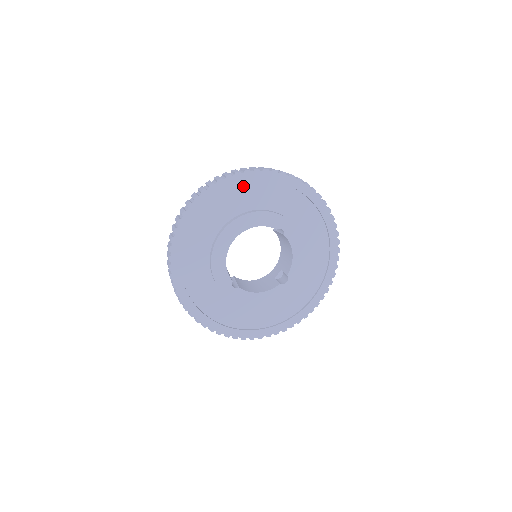
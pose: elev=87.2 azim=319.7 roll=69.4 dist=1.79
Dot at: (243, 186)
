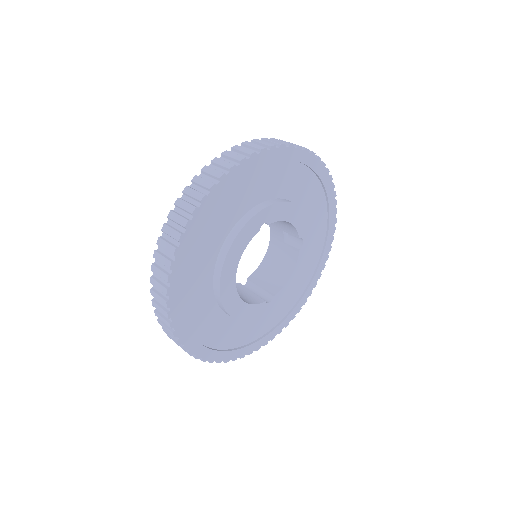
Dot at: (191, 249)
